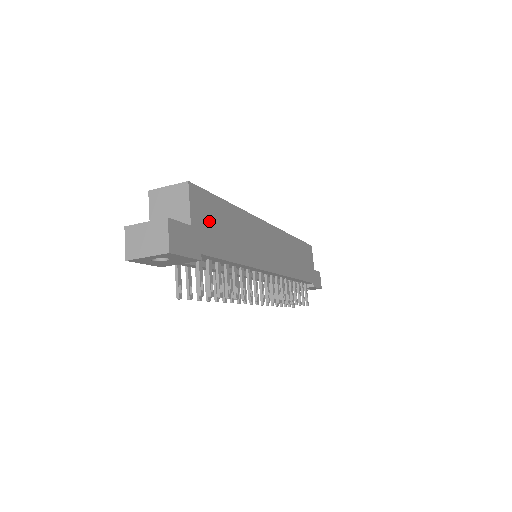
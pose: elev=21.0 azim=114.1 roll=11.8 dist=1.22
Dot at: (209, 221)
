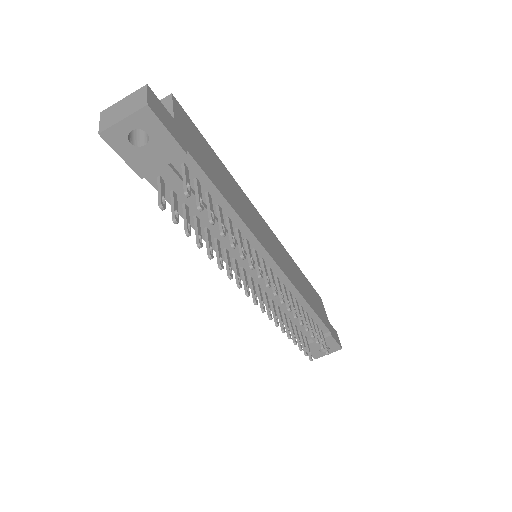
Dot at: (196, 142)
